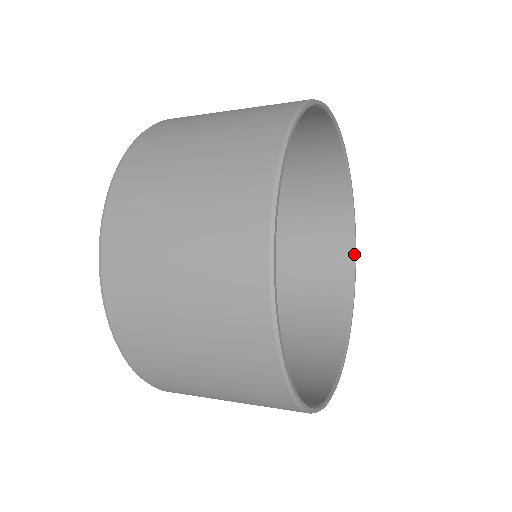
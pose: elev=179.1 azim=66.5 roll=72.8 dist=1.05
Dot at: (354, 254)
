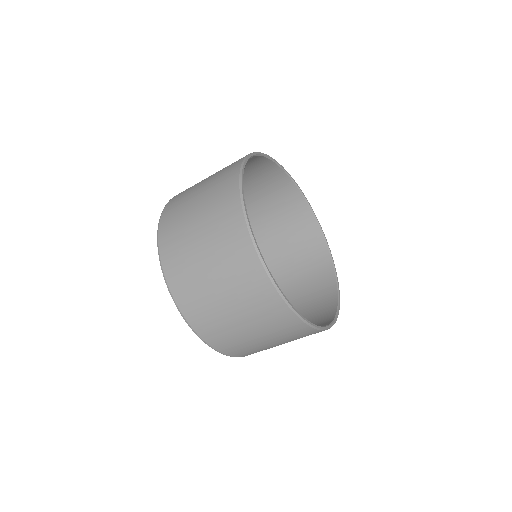
Dot at: (336, 280)
